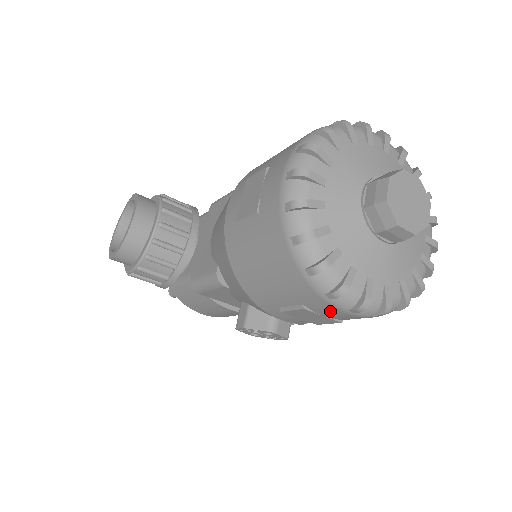
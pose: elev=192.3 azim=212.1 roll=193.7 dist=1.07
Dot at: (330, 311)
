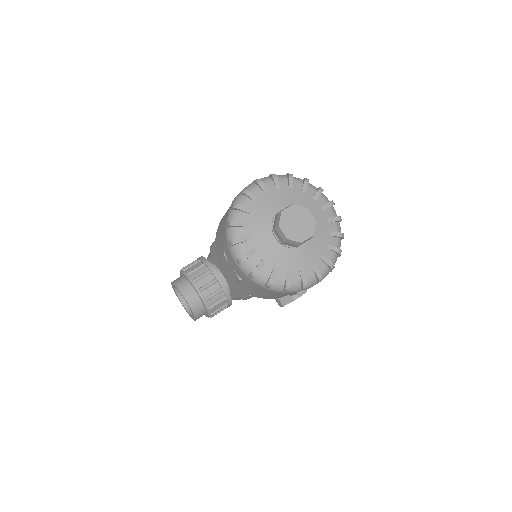
Dot at: occluded
